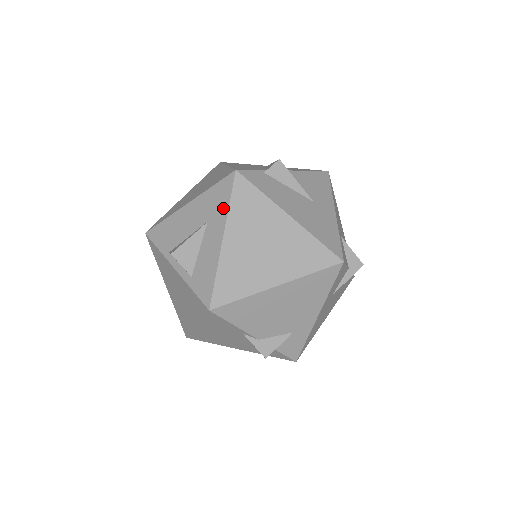
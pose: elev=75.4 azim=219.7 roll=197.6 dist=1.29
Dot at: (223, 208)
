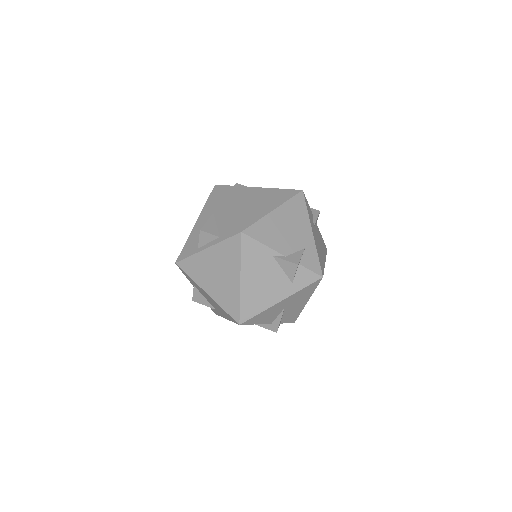
Dot at: (218, 200)
